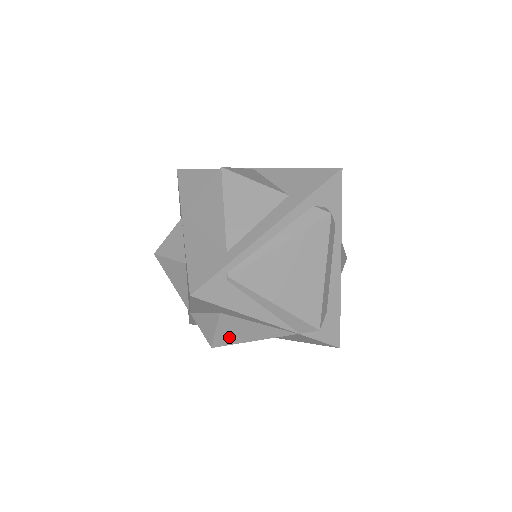
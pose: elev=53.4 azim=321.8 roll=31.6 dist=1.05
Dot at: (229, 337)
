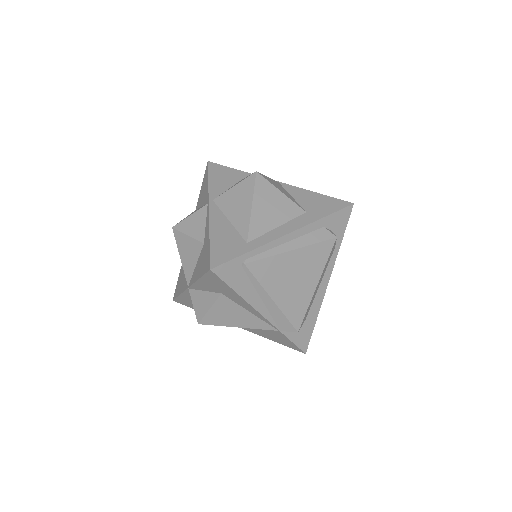
Dot at: (218, 318)
